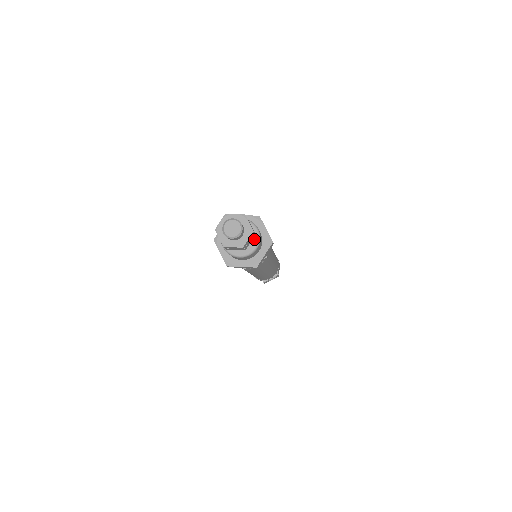
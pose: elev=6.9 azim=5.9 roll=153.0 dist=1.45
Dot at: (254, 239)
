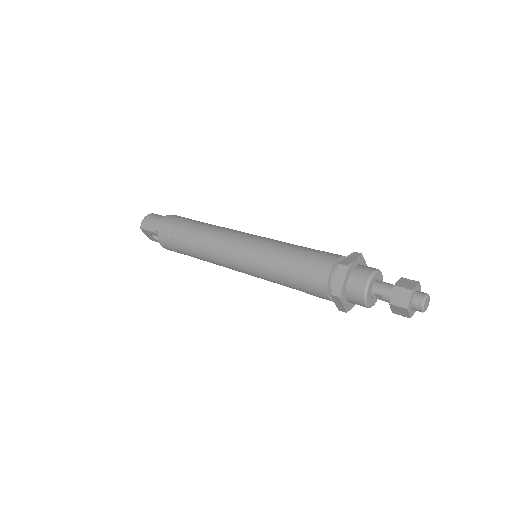
Dot at: occluded
